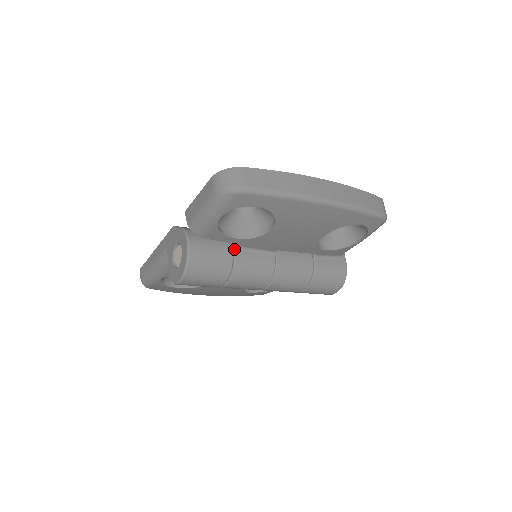
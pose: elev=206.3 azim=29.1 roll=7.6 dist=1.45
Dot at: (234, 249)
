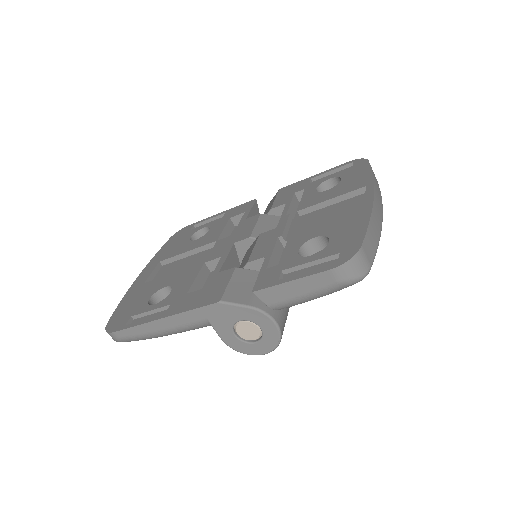
Dot at: occluded
